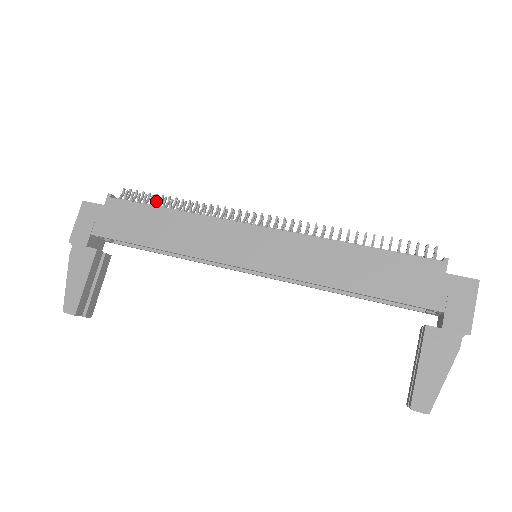
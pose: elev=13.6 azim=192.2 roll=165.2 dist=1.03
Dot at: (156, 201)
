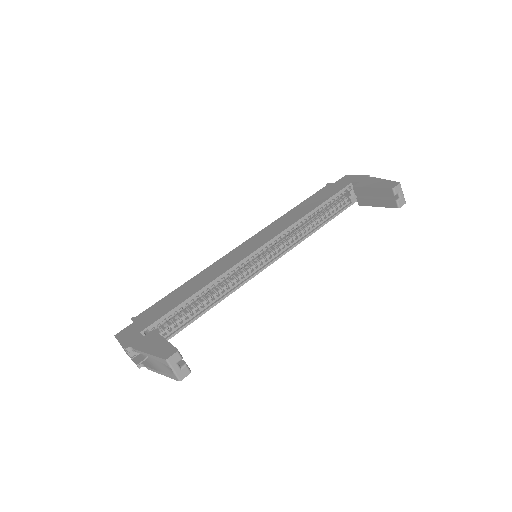
Dot at: occluded
